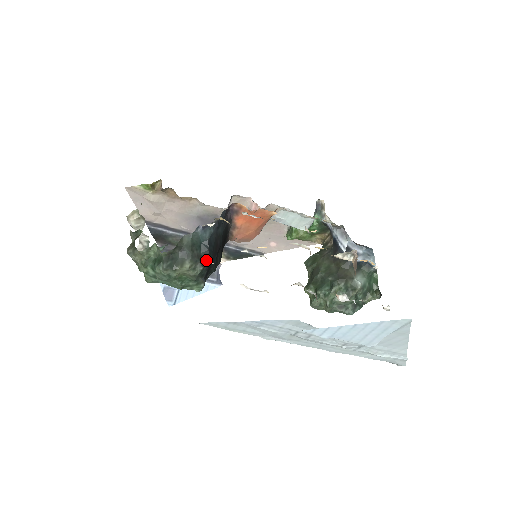
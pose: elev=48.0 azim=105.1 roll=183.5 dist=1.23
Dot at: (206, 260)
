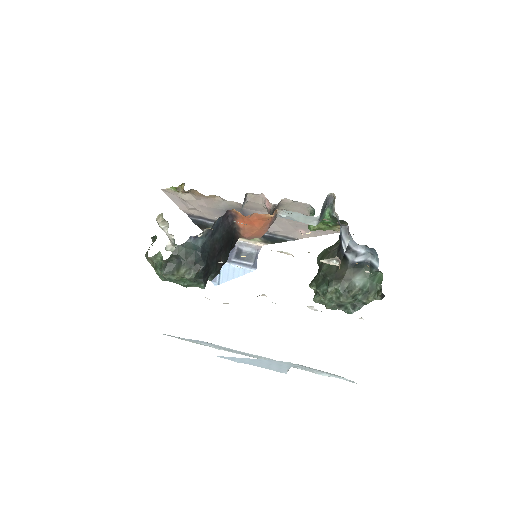
Dot at: (200, 265)
